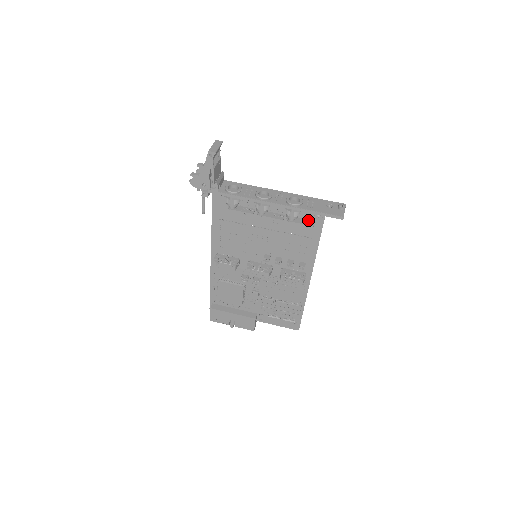
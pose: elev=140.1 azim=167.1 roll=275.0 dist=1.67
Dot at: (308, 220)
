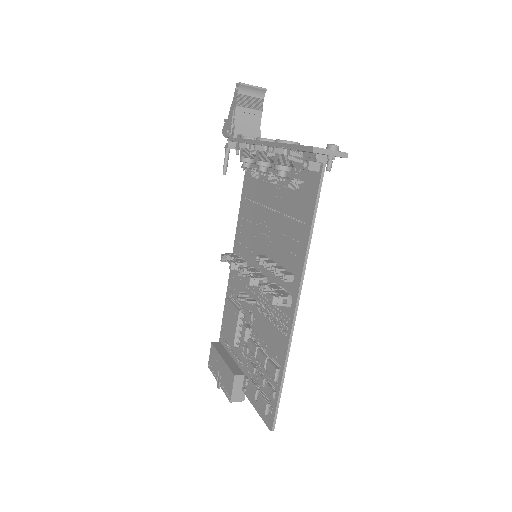
Dot at: (298, 180)
